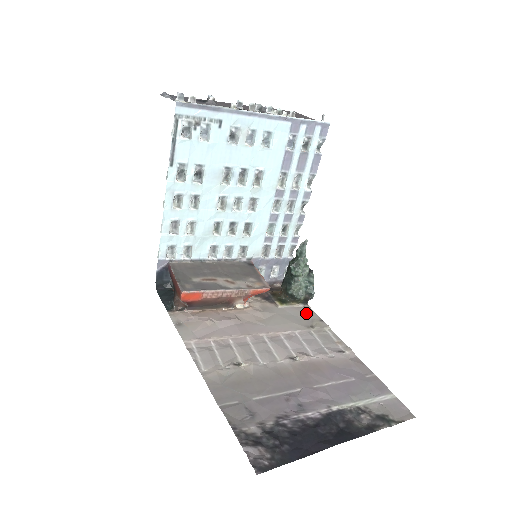
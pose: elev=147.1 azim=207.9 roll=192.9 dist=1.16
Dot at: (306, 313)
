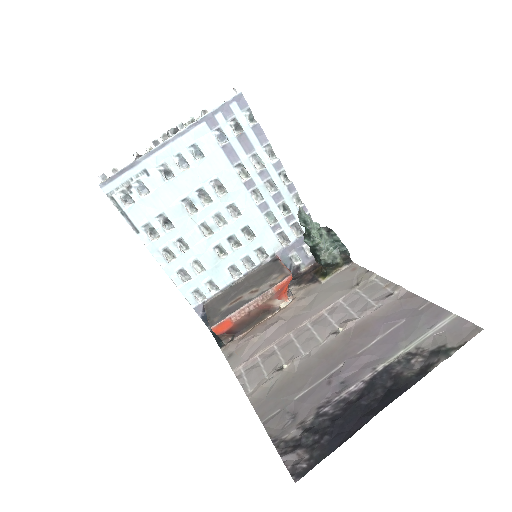
Dot at: (350, 273)
